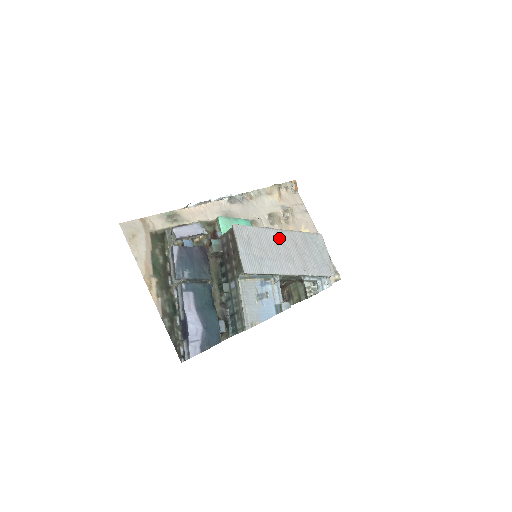
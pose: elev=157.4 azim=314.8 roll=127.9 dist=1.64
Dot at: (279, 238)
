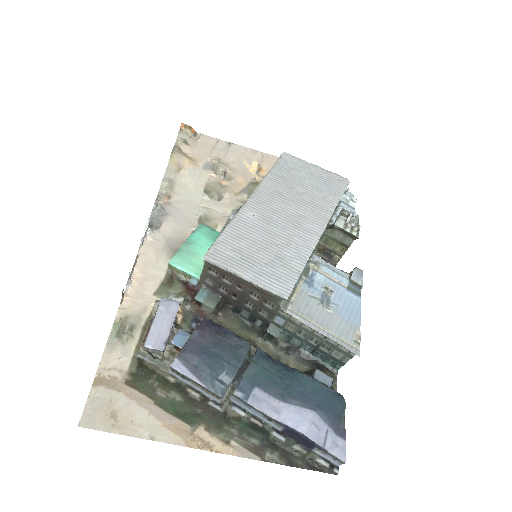
Dot at: (260, 210)
